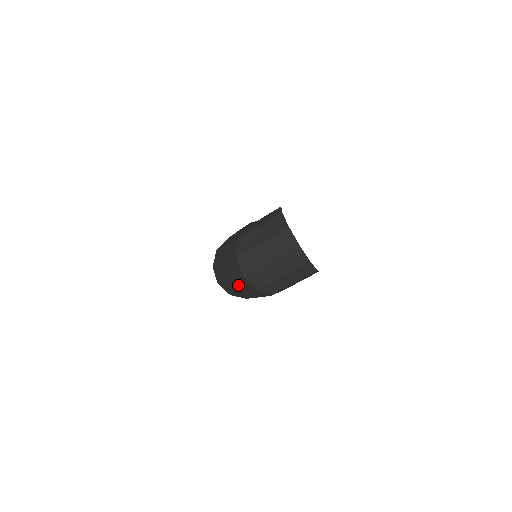
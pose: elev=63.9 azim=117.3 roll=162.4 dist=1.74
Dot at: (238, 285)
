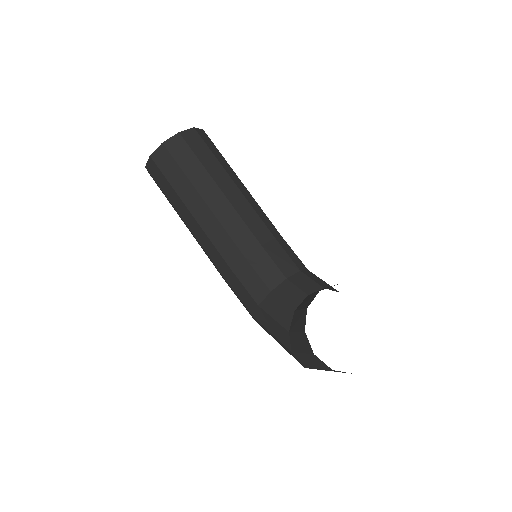
Dot at: occluded
